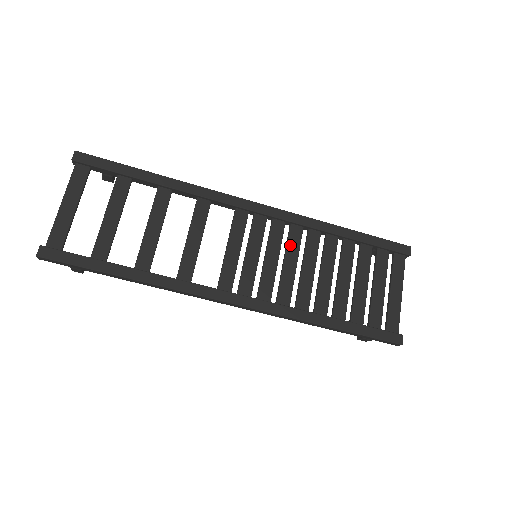
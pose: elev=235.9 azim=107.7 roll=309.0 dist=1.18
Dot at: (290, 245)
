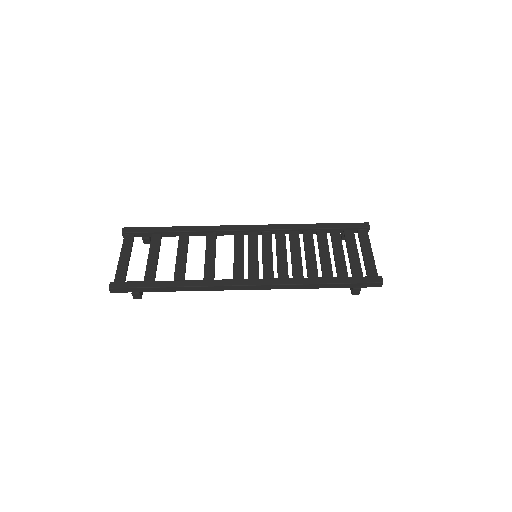
Dot at: (278, 243)
